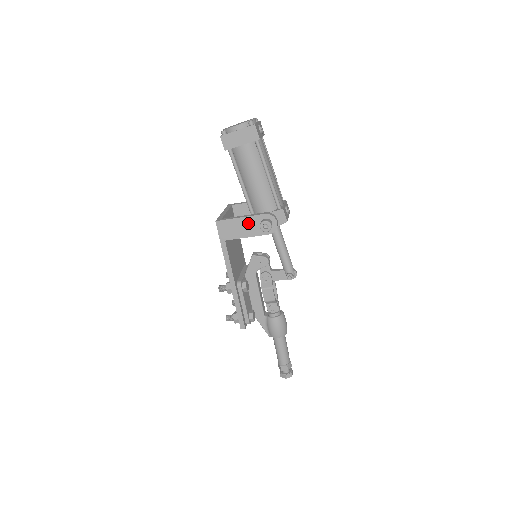
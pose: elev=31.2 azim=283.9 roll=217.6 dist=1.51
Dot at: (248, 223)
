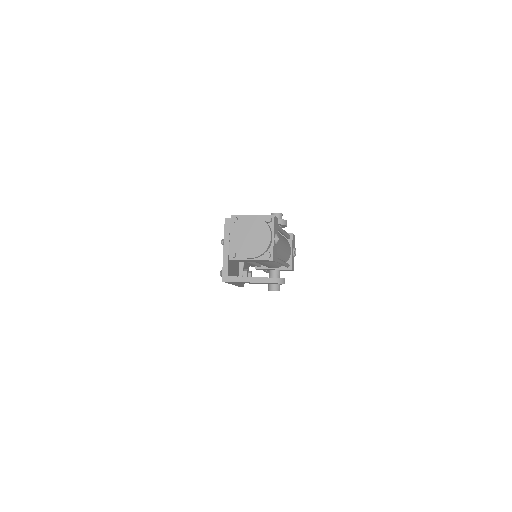
Dot at: occluded
